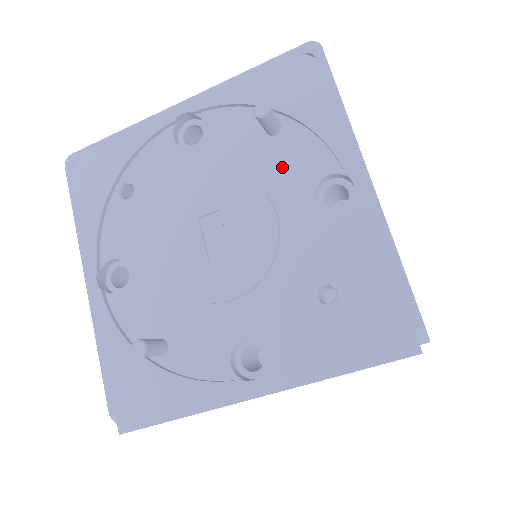
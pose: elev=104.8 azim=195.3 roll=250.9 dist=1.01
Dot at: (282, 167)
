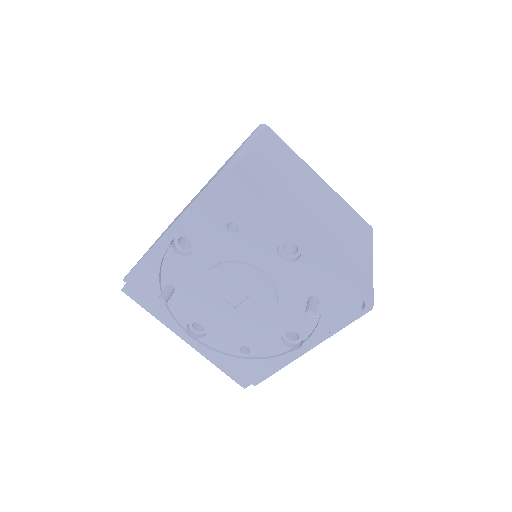
Dot at: (293, 313)
